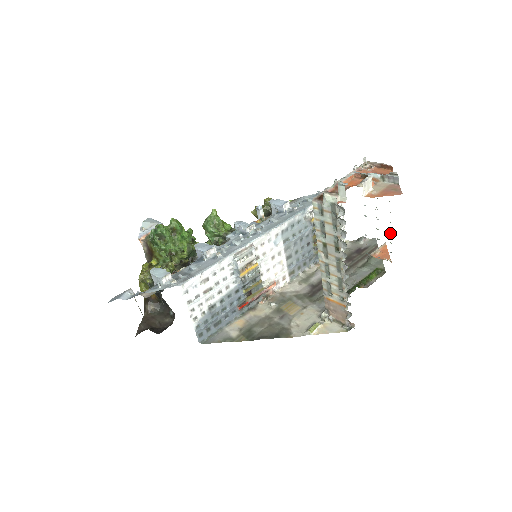
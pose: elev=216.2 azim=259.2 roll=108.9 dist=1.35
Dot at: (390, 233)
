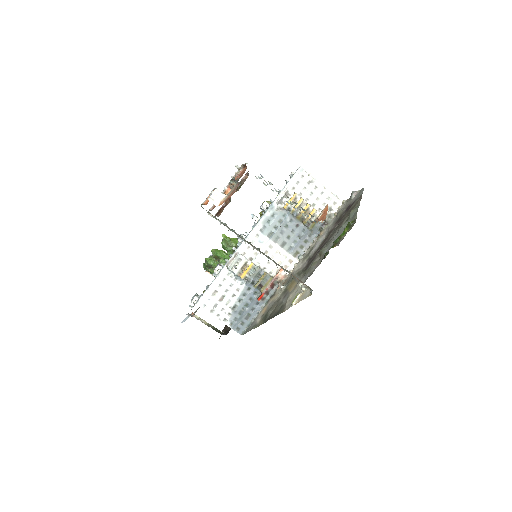
Dot at: (296, 204)
